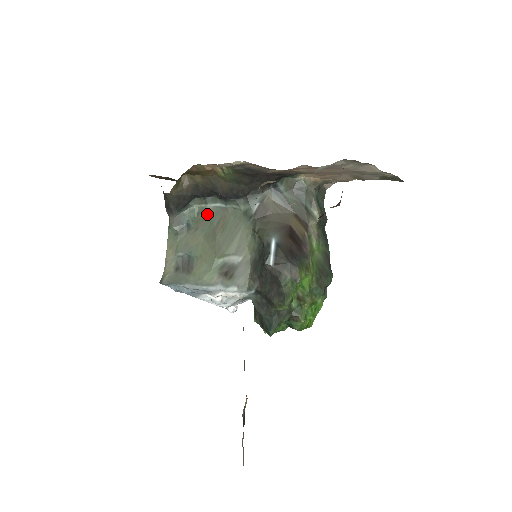
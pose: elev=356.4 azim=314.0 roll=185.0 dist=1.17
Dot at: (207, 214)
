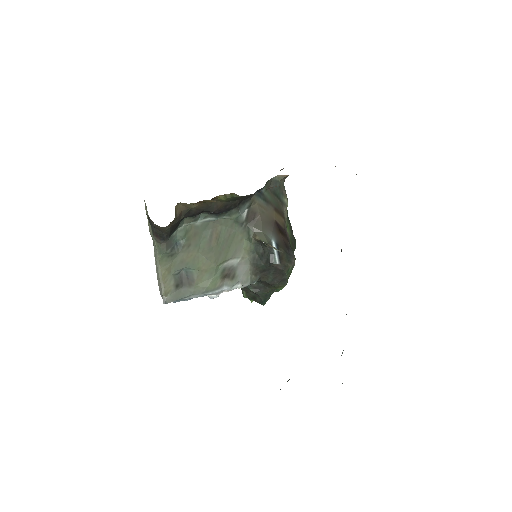
Dot at: (197, 230)
